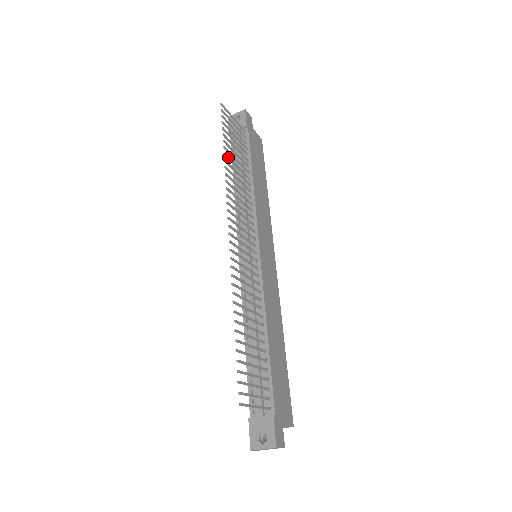
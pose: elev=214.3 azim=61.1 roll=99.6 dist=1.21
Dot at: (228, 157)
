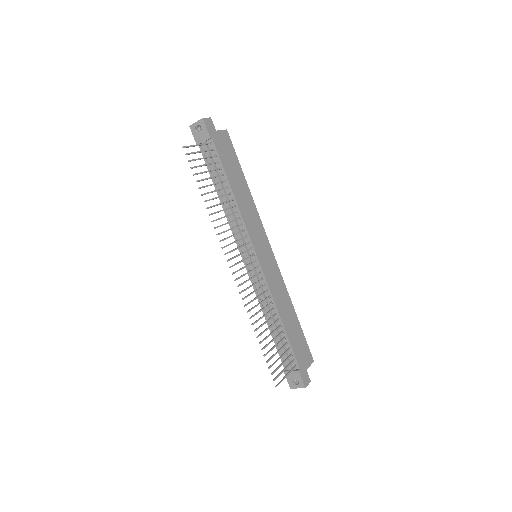
Dot at: occluded
